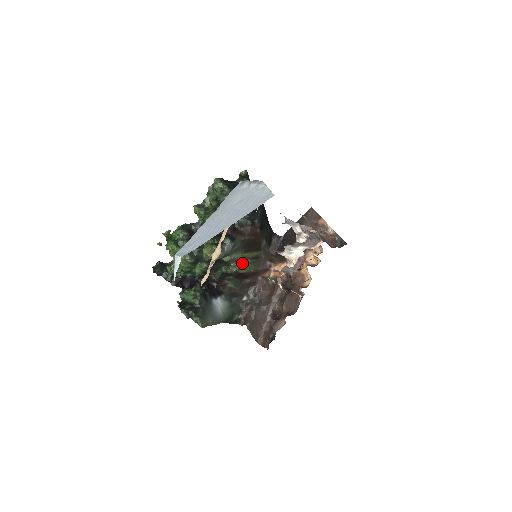
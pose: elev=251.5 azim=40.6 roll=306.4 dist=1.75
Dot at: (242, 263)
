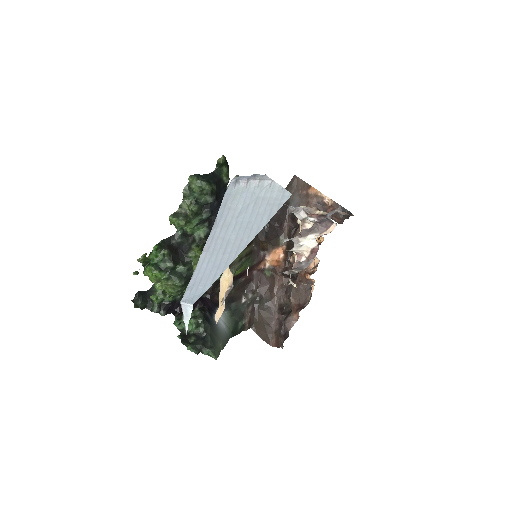
Dot at: (237, 265)
